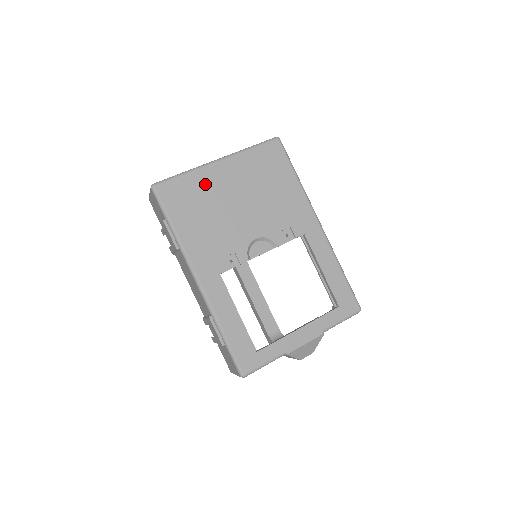
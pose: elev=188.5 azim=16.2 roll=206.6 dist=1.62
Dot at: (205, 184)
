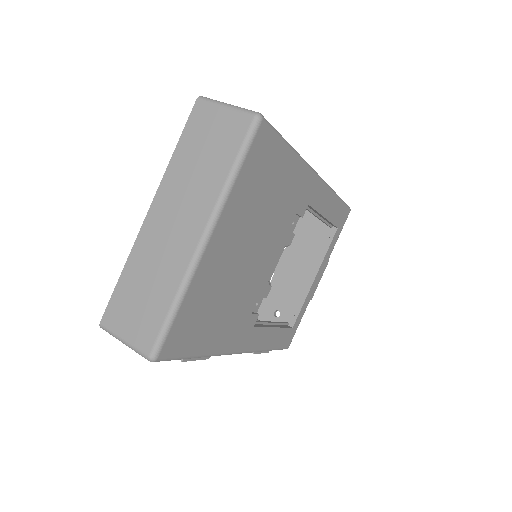
Dot at: (207, 284)
